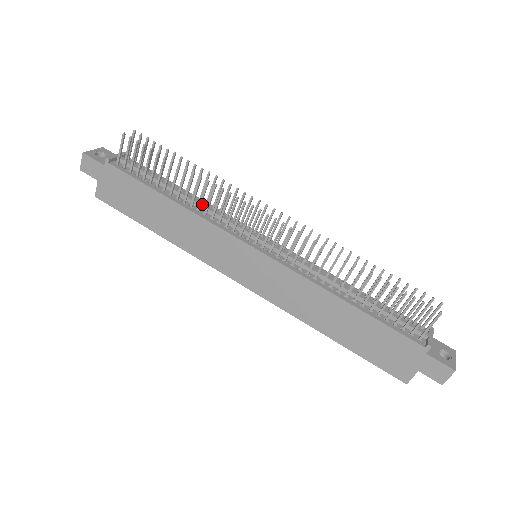
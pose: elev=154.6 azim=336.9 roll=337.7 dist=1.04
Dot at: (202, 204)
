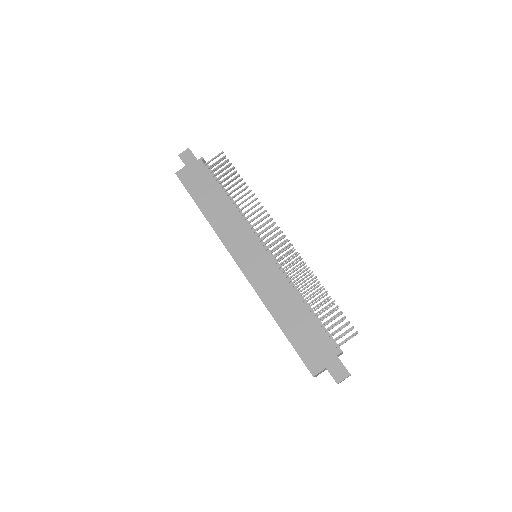
Dot at: occluded
